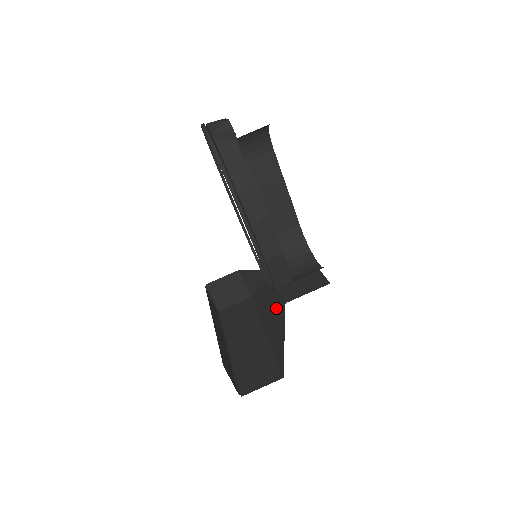
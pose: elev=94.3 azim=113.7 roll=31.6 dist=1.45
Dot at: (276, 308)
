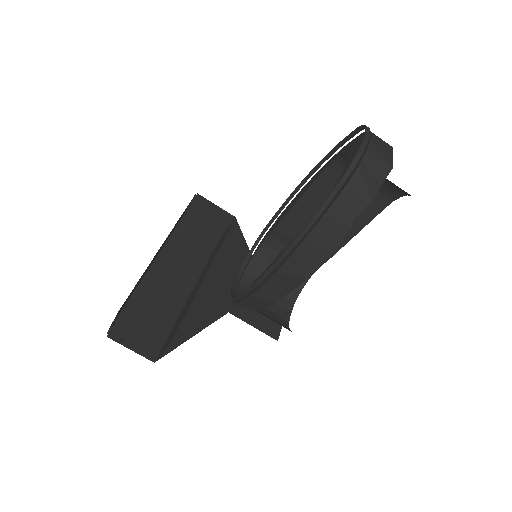
Dot at: (219, 298)
